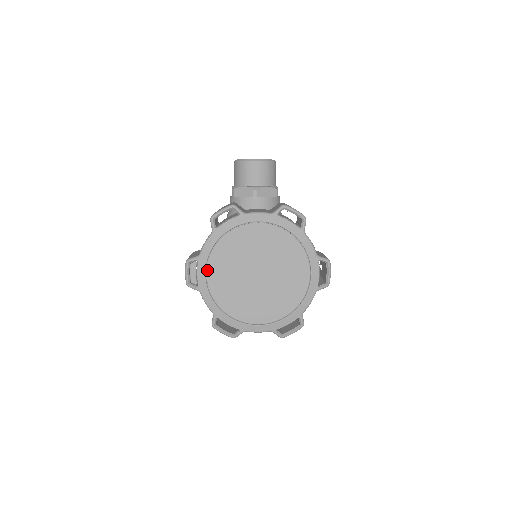
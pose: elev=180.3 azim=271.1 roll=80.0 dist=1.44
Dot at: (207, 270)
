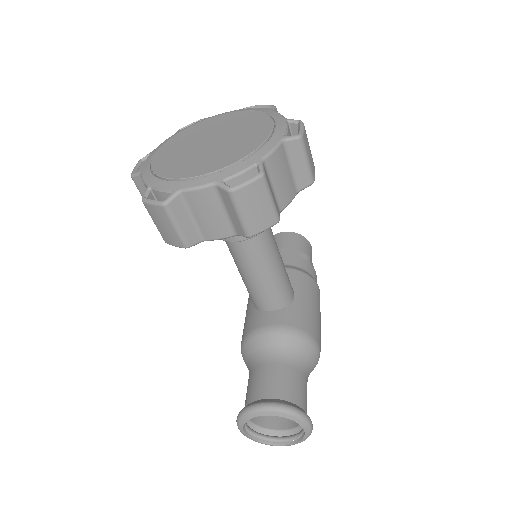
Dot at: (156, 153)
